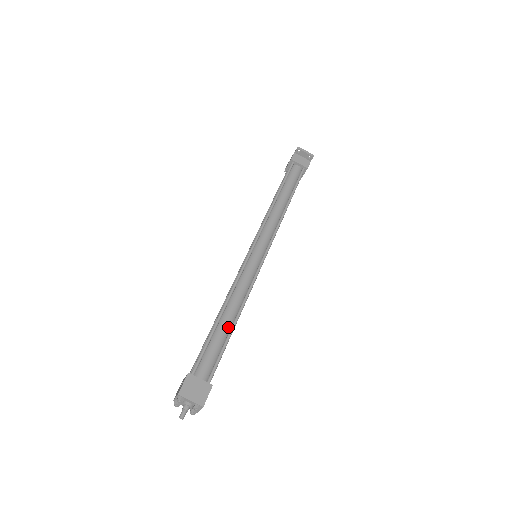
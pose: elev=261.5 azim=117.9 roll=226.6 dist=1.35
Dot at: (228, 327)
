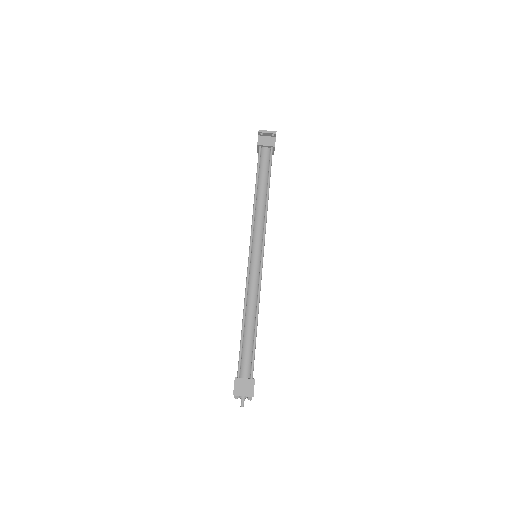
Dot at: (252, 330)
